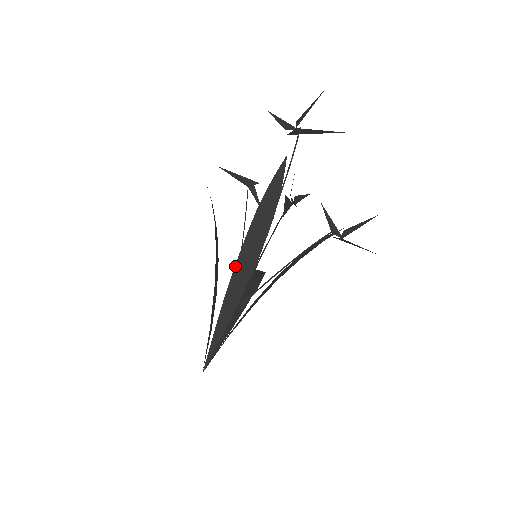
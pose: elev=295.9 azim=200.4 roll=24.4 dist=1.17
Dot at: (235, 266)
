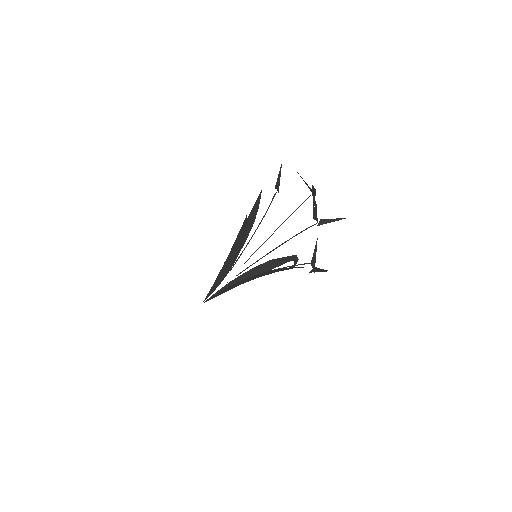
Dot at: (225, 261)
